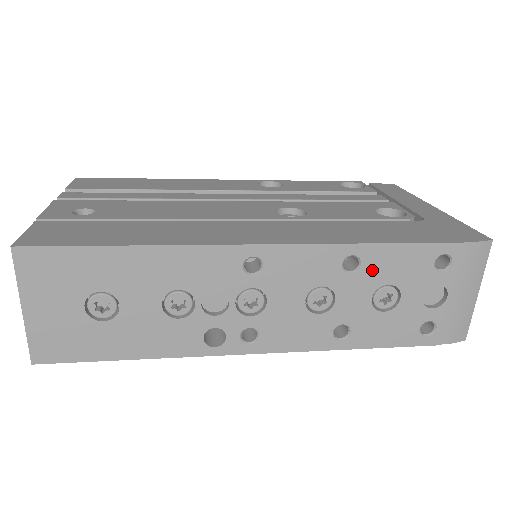
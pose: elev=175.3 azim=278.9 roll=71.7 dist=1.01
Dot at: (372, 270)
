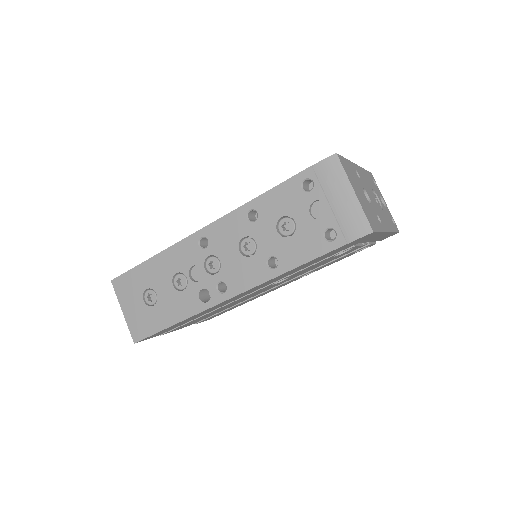
Dot at: (266, 213)
